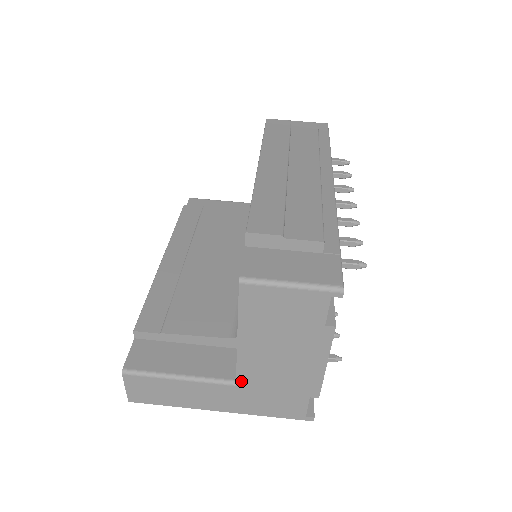
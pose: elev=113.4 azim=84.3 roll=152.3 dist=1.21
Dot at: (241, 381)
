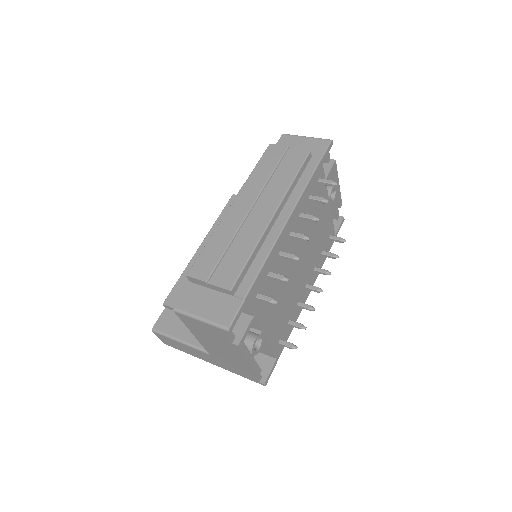
Dot at: (211, 354)
